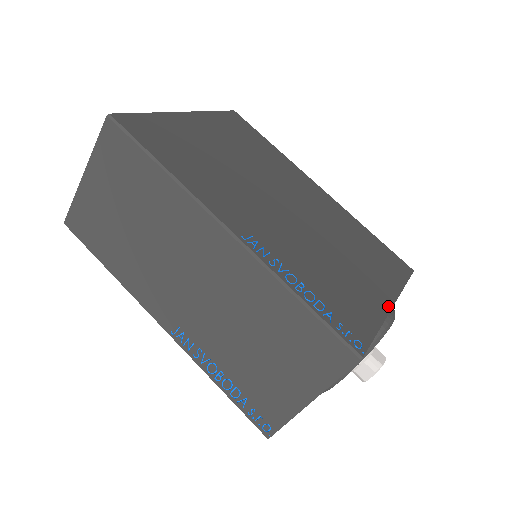
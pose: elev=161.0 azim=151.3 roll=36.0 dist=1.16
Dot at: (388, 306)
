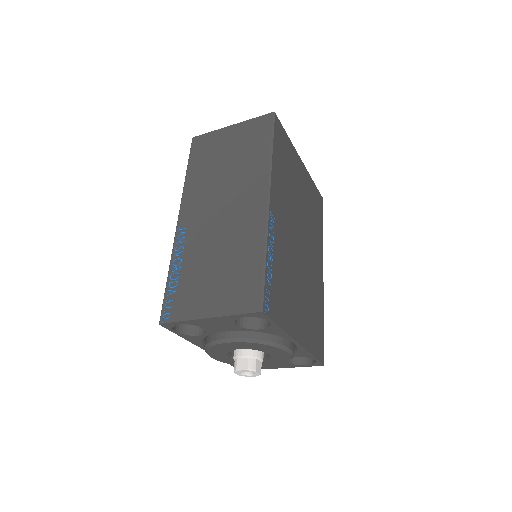
Dot at: (295, 337)
